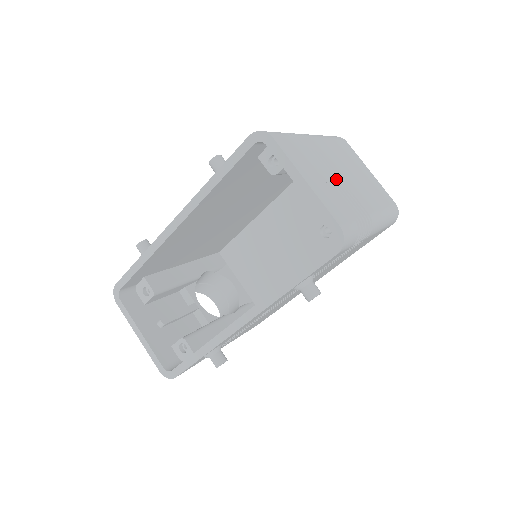
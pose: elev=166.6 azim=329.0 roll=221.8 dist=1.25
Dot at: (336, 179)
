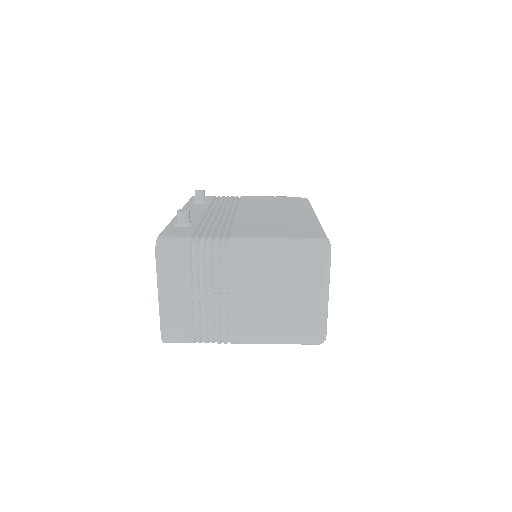
Dot at: (217, 300)
